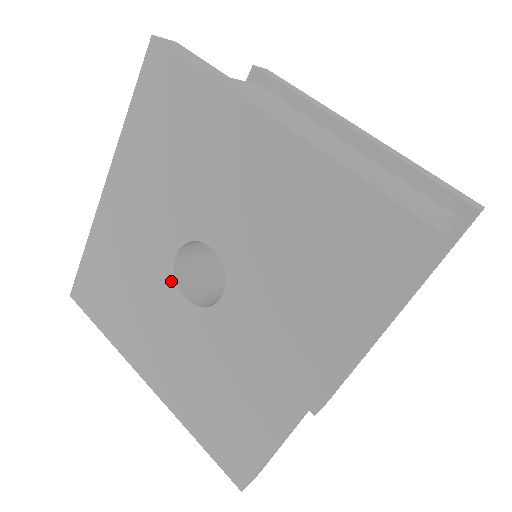
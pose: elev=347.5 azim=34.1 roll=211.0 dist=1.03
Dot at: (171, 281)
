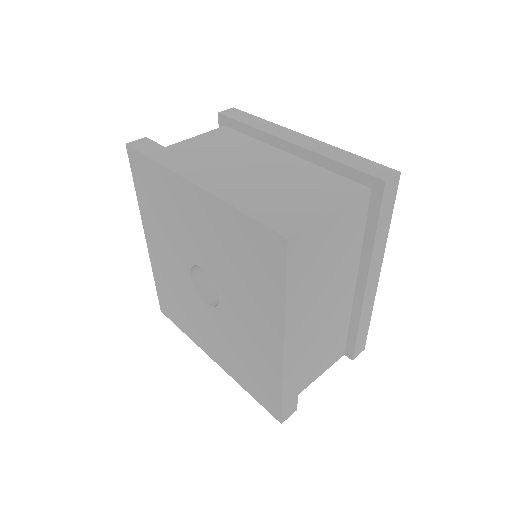
Dot at: (196, 293)
